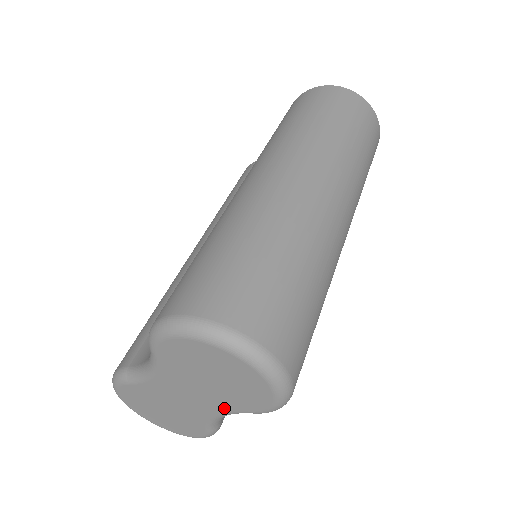
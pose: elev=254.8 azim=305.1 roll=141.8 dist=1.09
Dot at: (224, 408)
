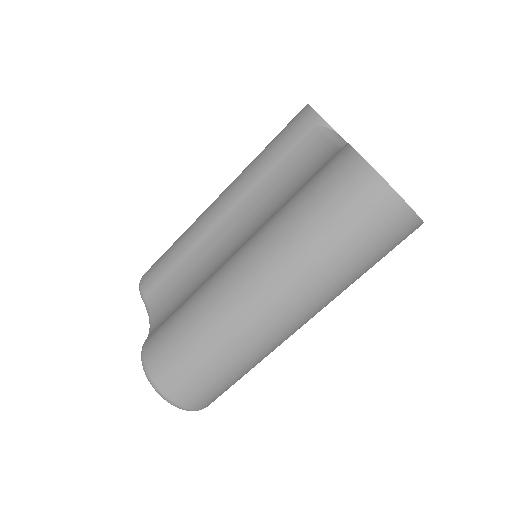
Dot at: occluded
